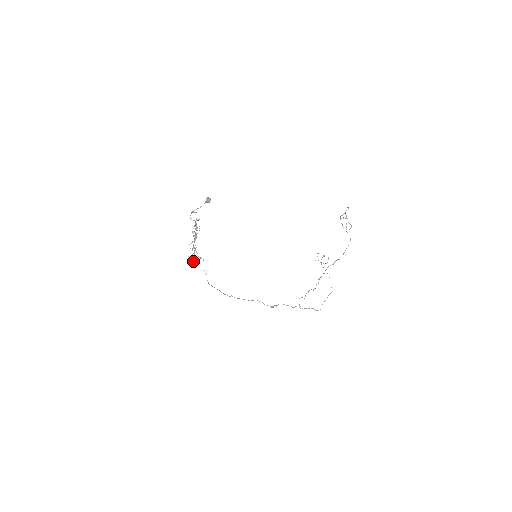
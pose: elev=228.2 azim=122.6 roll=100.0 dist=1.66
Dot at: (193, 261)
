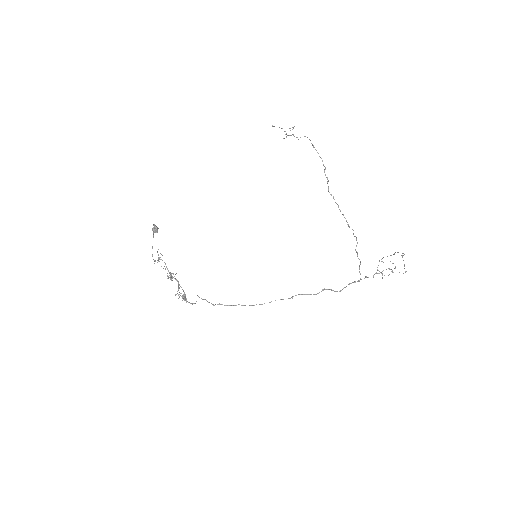
Dot at: (182, 298)
